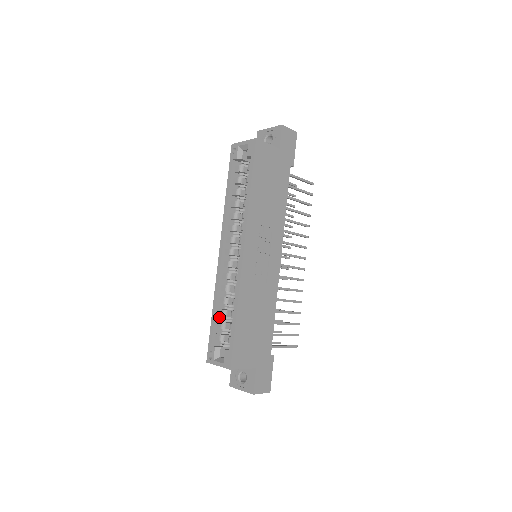
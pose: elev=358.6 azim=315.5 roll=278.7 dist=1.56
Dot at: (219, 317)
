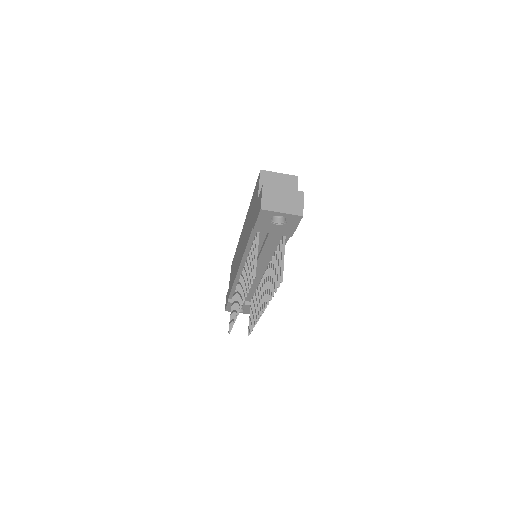
Dot at: occluded
